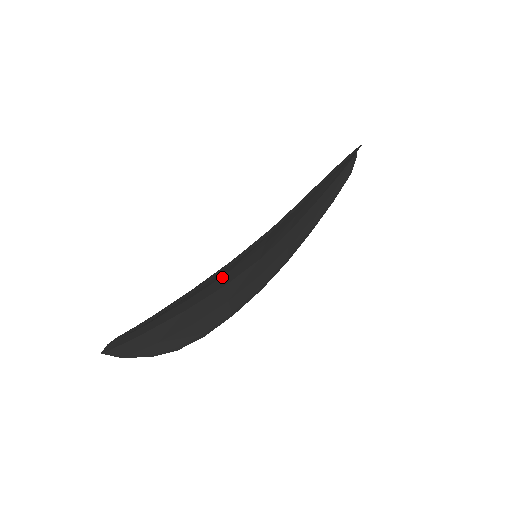
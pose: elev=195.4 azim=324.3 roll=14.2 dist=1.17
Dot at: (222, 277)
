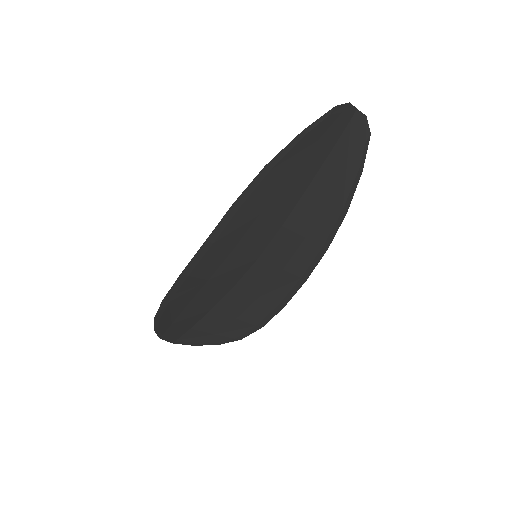
Dot at: (208, 283)
